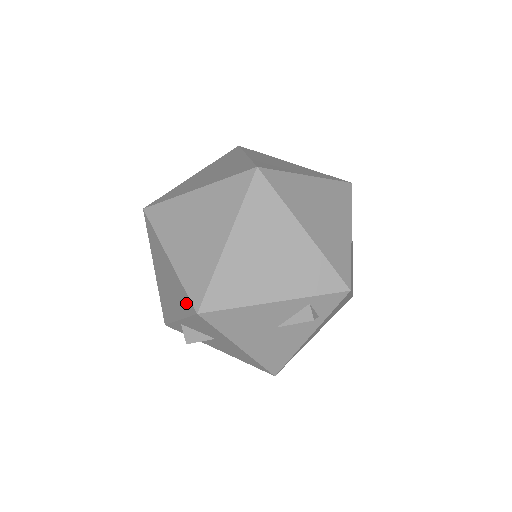
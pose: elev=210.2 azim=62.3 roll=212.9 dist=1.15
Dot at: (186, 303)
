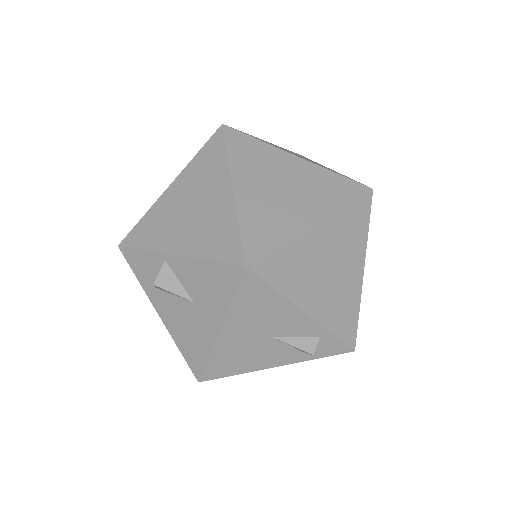
Dot at: (226, 246)
